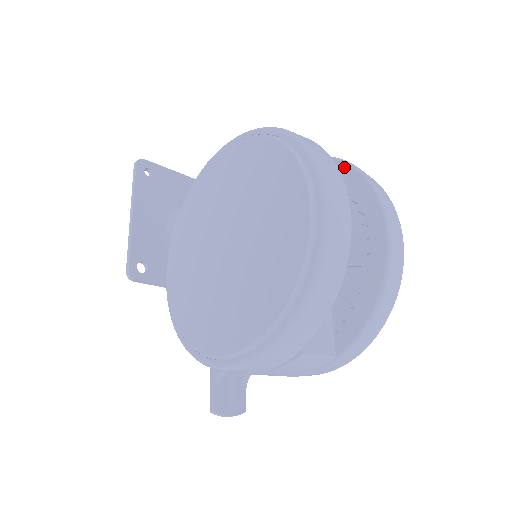
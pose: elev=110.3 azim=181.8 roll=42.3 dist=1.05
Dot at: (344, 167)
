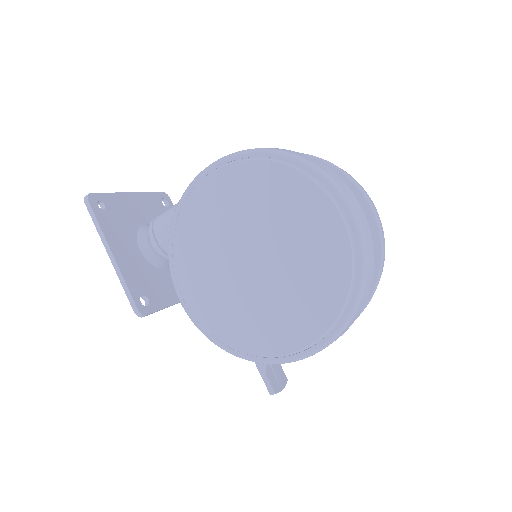
Dot at: occluded
